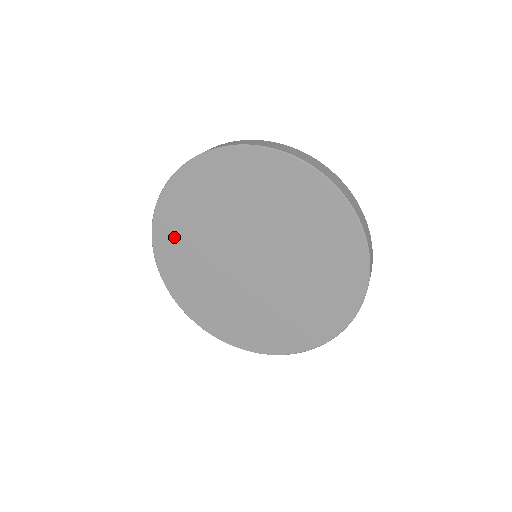
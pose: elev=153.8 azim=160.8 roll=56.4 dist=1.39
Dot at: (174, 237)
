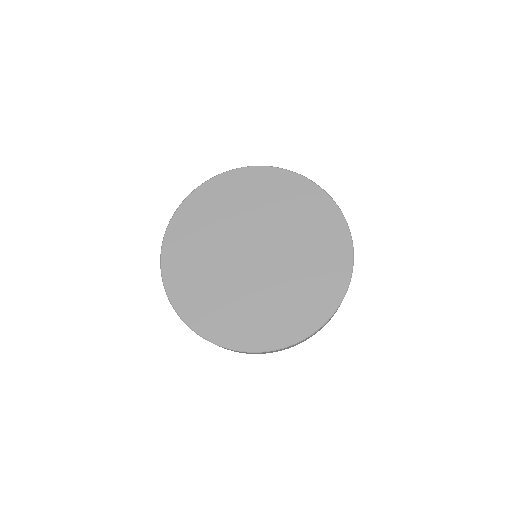
Dot at: (197, 301)
